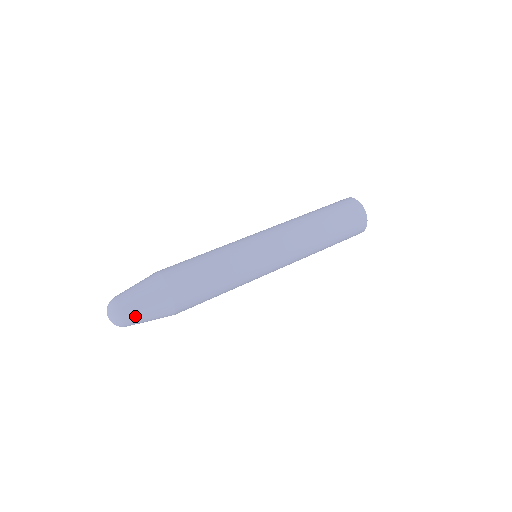
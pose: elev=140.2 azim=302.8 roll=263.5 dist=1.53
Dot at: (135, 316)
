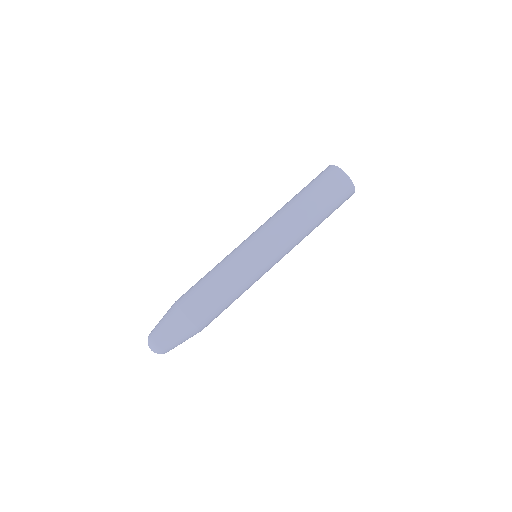
Dot at: occluded
